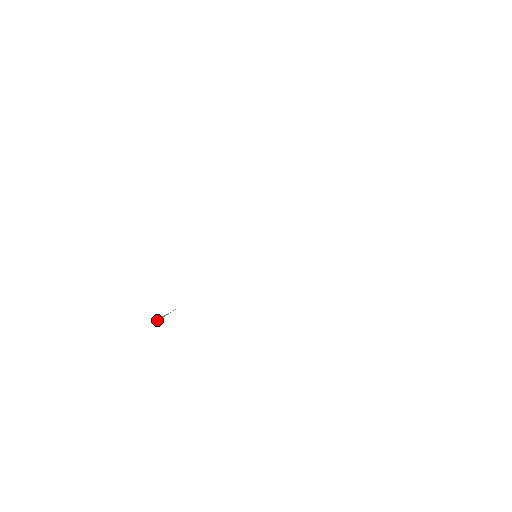
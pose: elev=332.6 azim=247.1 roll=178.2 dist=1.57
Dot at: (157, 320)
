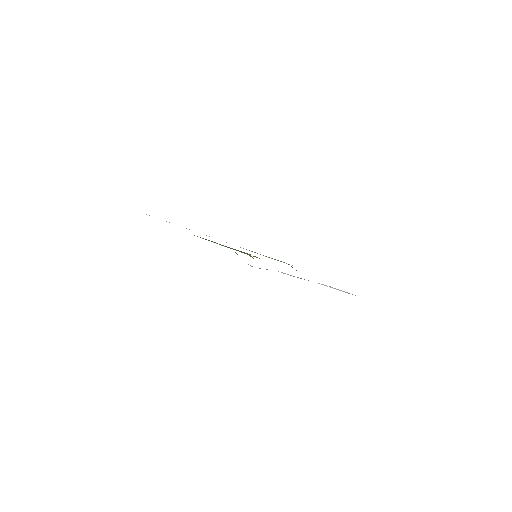
Dot at: (227, 247)
